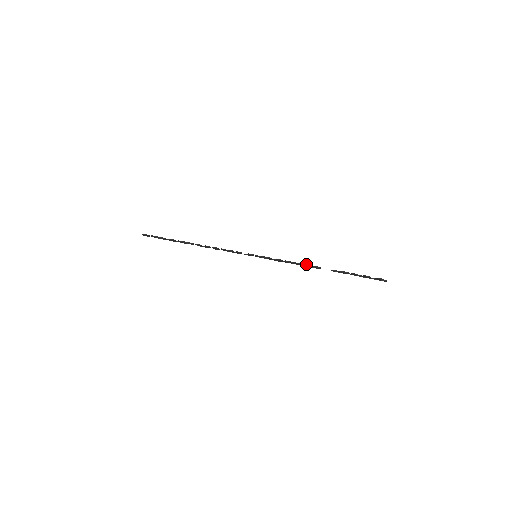
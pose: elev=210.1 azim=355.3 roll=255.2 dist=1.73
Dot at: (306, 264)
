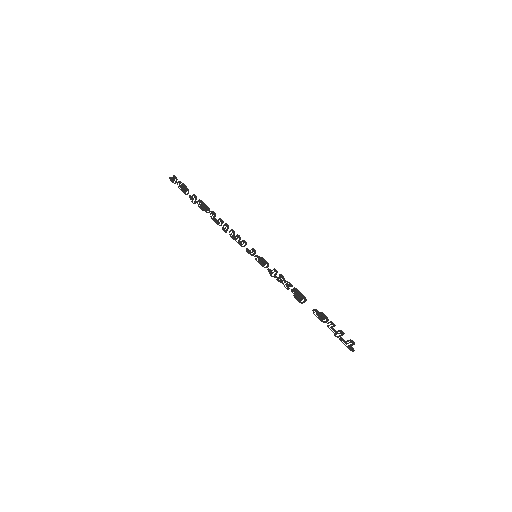
Dot at: occluded
